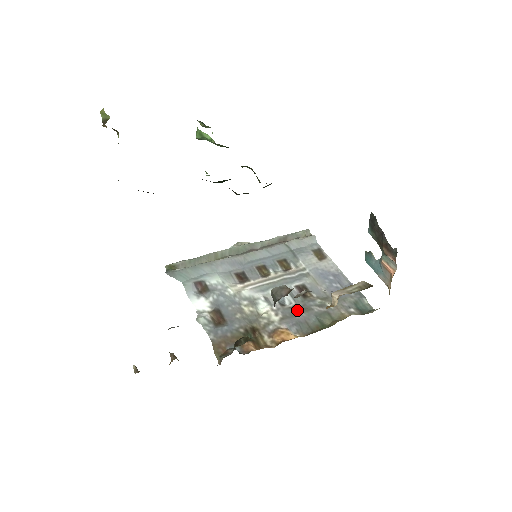
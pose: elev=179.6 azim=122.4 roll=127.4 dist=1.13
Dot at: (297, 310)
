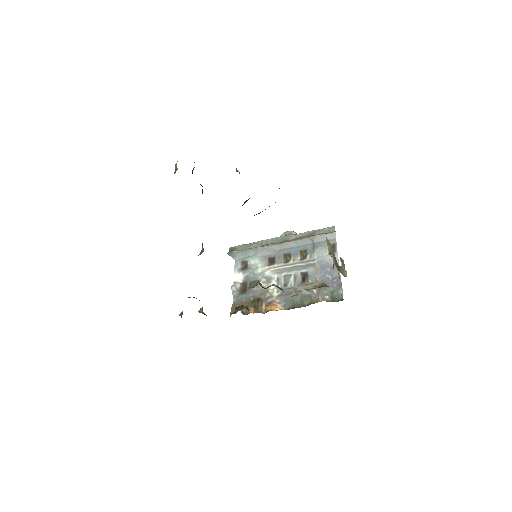
Dot at: (292, 291)
